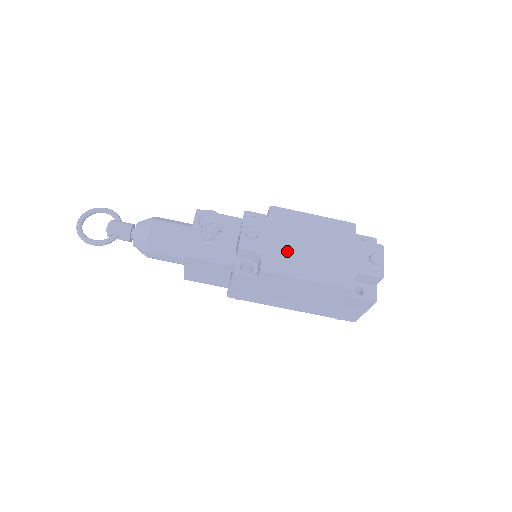
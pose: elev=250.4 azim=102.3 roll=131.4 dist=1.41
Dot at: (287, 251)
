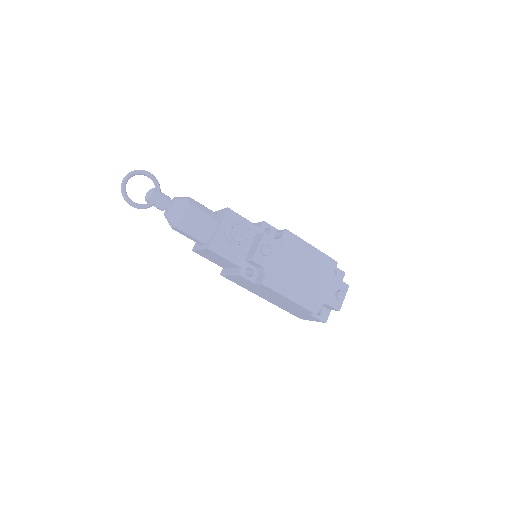
Dot at: (285, 272)
